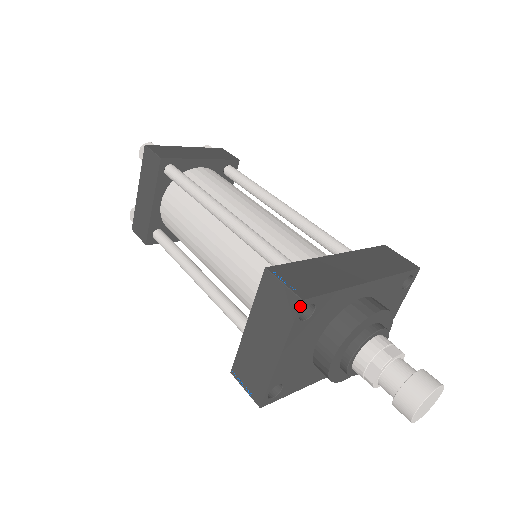
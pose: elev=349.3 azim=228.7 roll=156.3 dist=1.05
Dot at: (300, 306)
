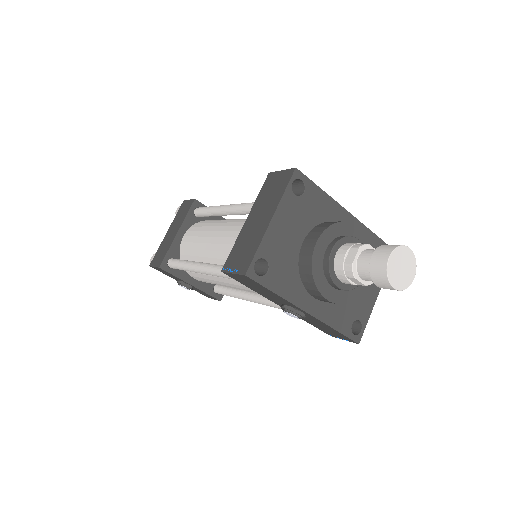
Dot at: (293, 173)
